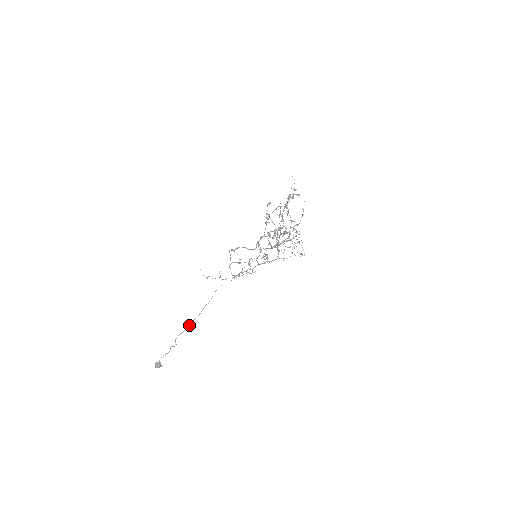
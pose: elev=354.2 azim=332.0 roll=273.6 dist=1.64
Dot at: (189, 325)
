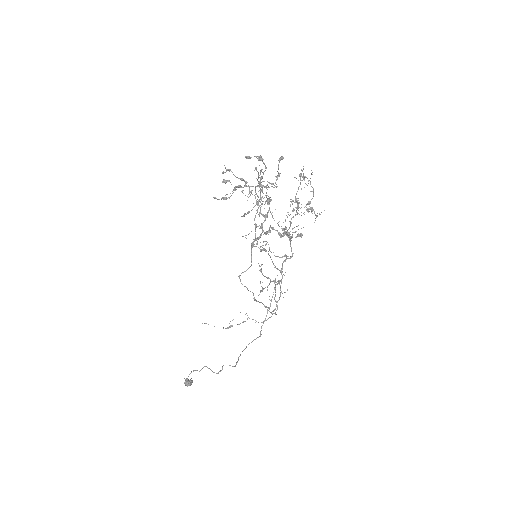
Dot at: (236, 364)
